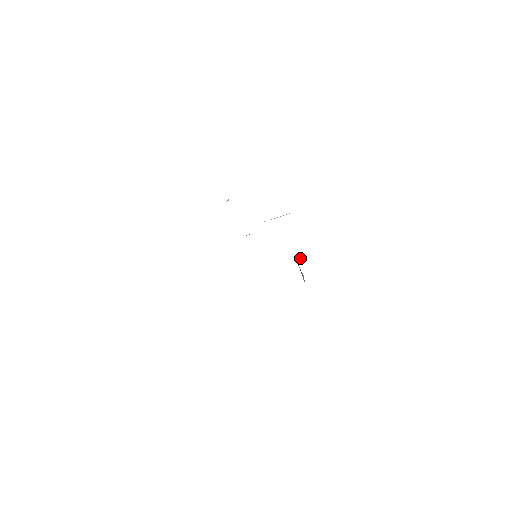
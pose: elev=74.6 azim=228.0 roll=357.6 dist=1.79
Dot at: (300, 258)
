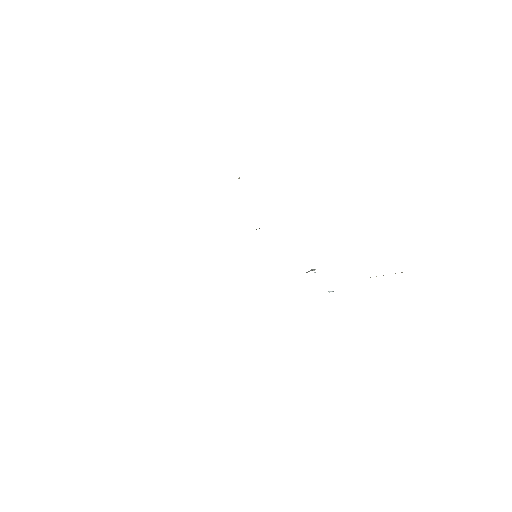
Dot at: (309, 271)
